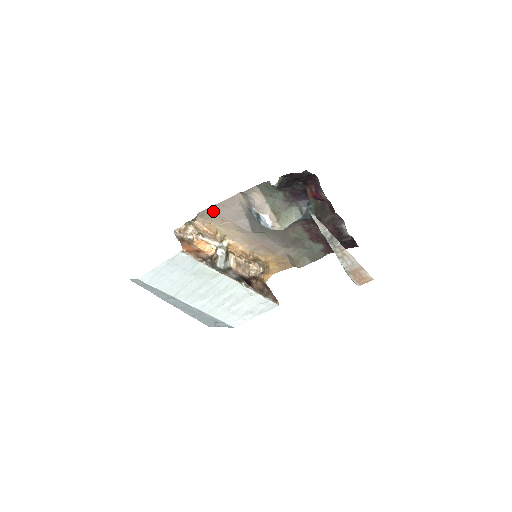
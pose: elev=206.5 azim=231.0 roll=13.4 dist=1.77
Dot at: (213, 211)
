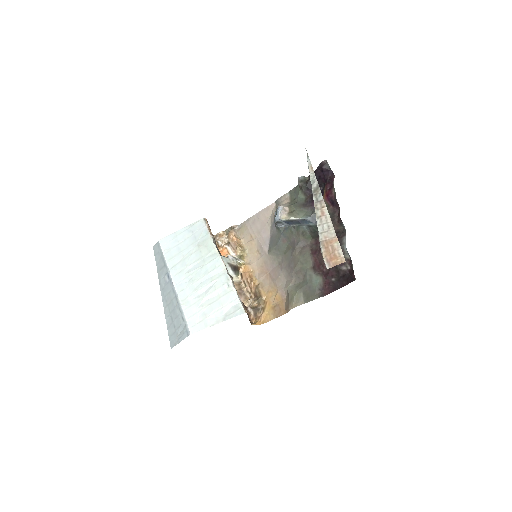
Dot at: (249, 224)
